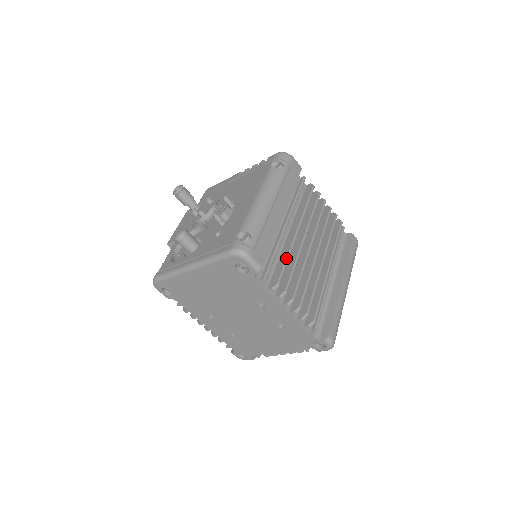
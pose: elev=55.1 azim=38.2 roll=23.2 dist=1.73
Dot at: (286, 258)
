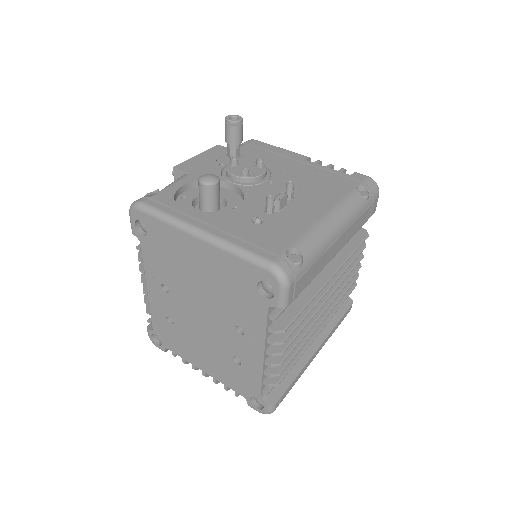
Dot at: (307, 304)
